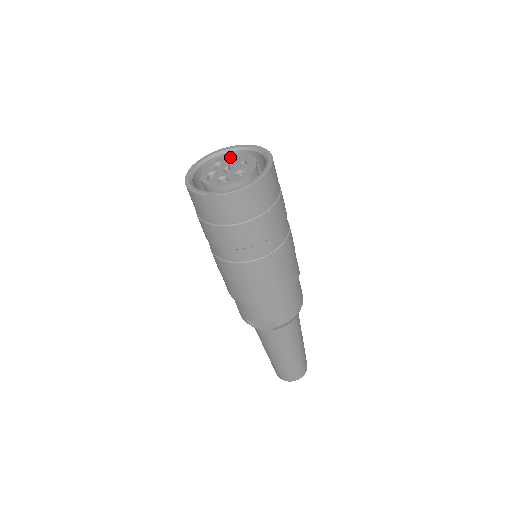
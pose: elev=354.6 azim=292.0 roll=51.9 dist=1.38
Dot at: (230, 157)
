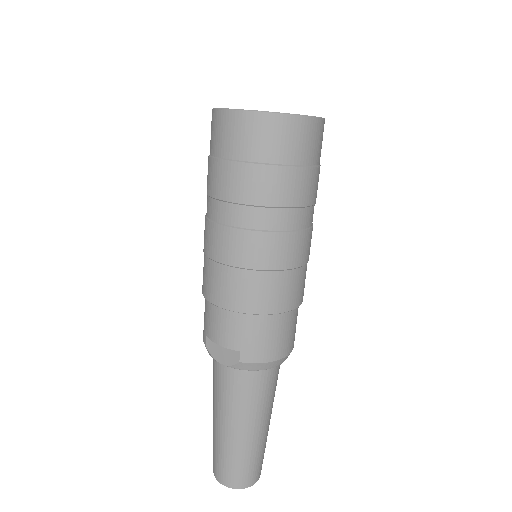
Dot at: occluded
